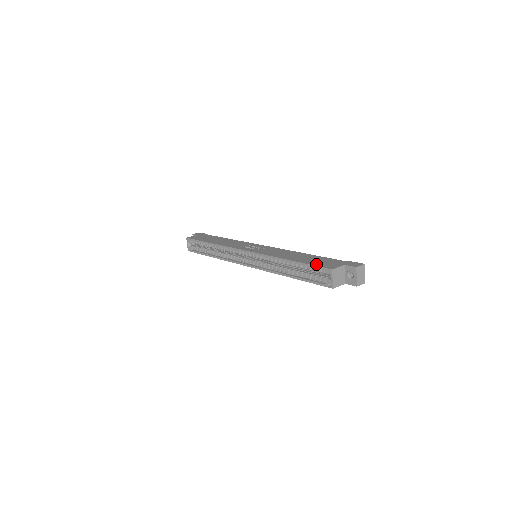
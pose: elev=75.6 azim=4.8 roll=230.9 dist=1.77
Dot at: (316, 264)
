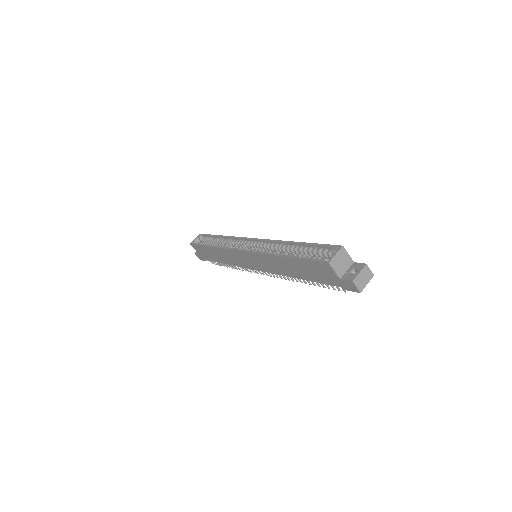
Dot at: (325, 247)
